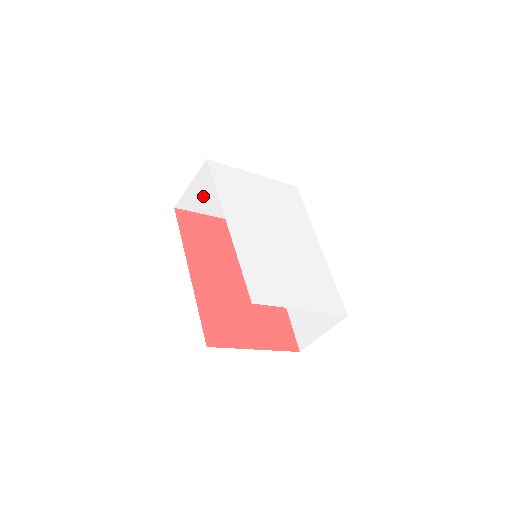
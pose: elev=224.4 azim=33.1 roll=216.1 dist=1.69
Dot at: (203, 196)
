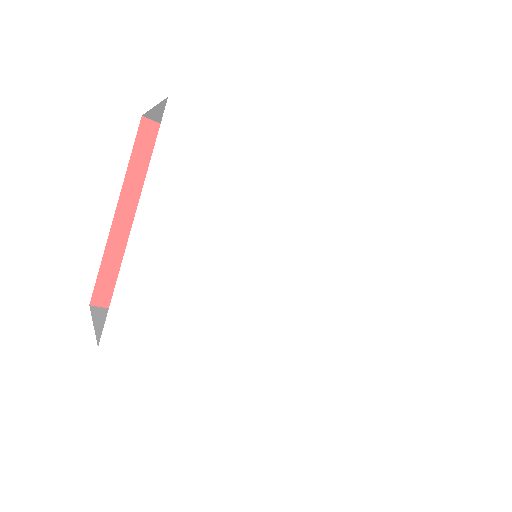
Dot at: occluded
